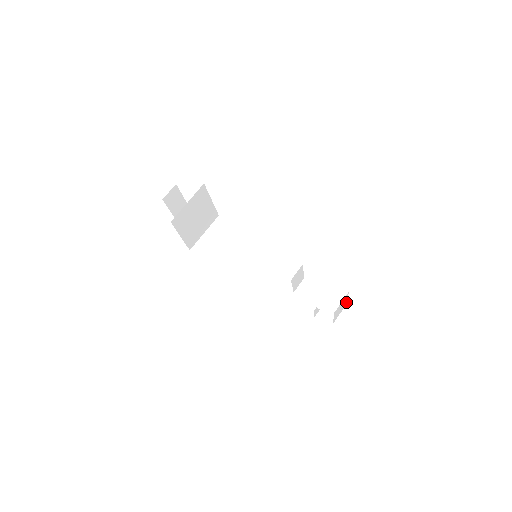
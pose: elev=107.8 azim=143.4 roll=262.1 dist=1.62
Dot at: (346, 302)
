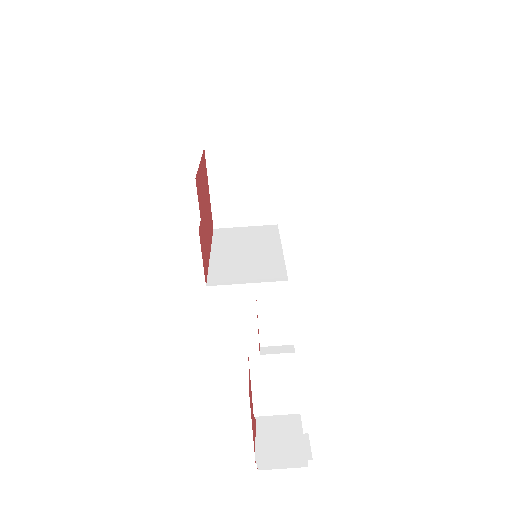
Dot at: (303, 400)
